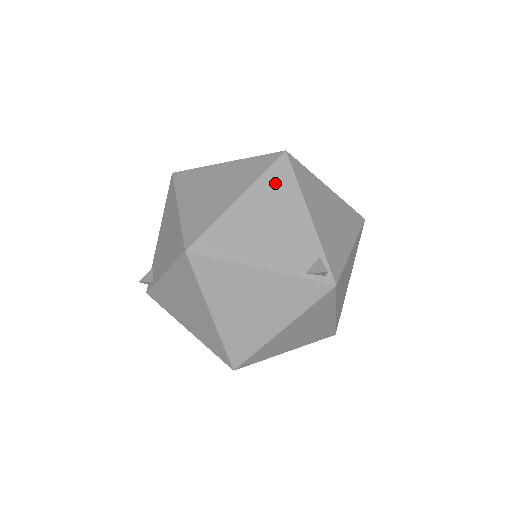
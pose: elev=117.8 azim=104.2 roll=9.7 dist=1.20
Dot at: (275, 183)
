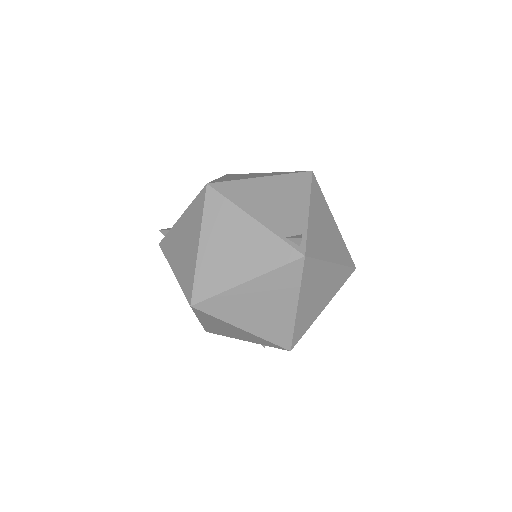
Dot at: (294, 182)
